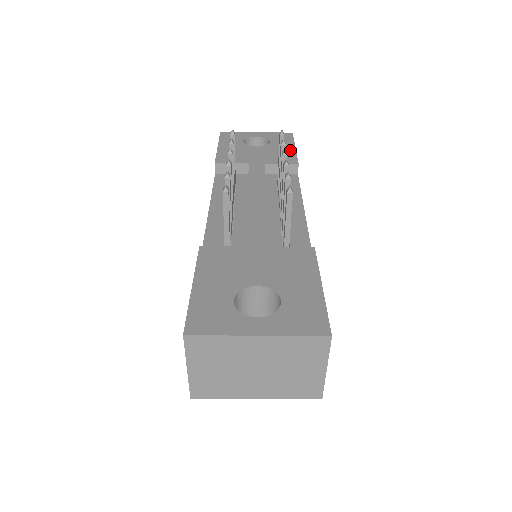
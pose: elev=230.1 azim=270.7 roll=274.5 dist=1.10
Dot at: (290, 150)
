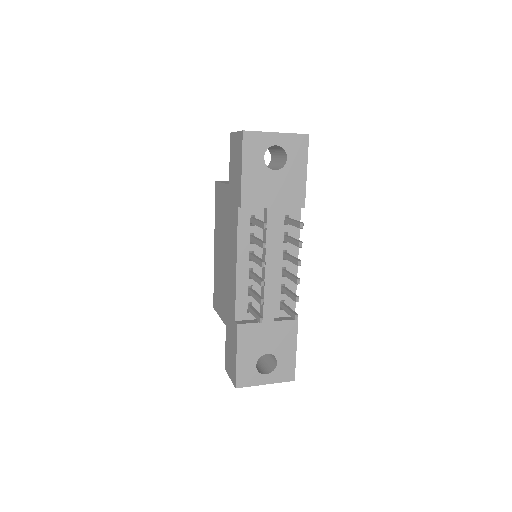
Dot at: (302, 179)
